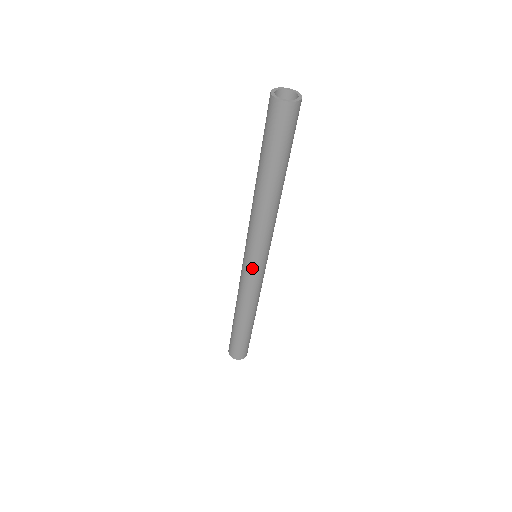
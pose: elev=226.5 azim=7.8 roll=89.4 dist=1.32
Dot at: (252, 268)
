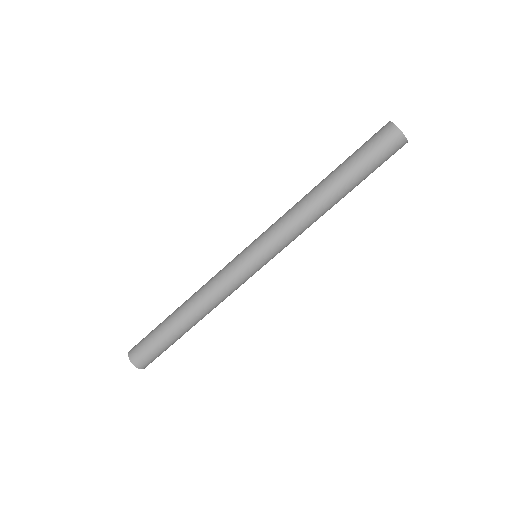
Dot at: (257, 269)
